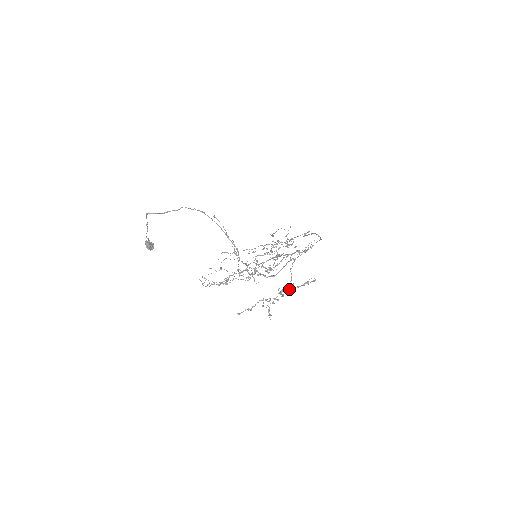
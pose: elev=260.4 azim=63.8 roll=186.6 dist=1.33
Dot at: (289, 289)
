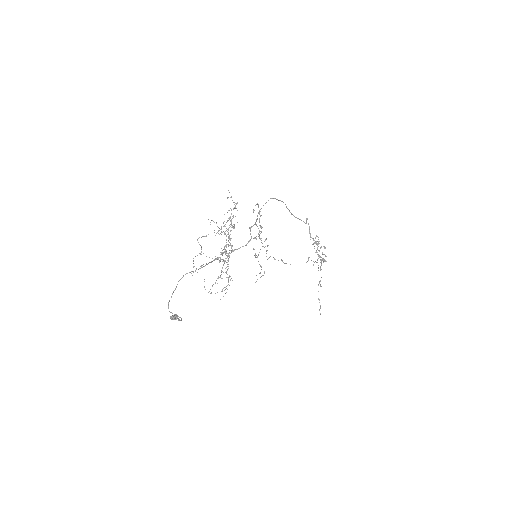
Dot at: (260, 231)
